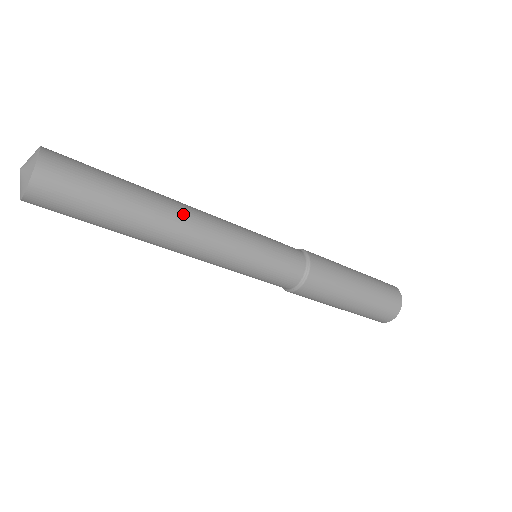
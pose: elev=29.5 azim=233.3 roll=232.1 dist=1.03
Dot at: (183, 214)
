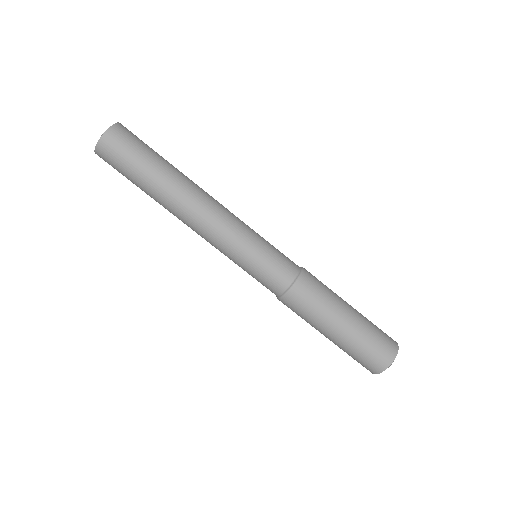
Dot at: occluded
